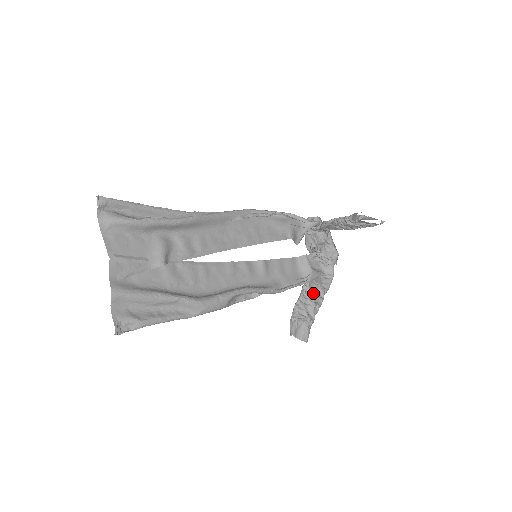
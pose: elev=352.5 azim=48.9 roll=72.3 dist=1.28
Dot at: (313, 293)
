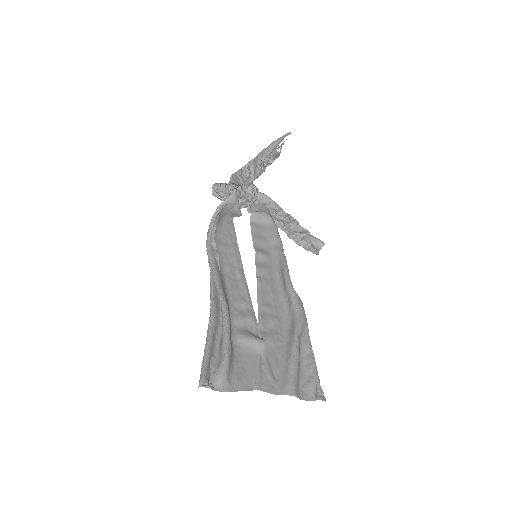
Dot at: (284, 221)
